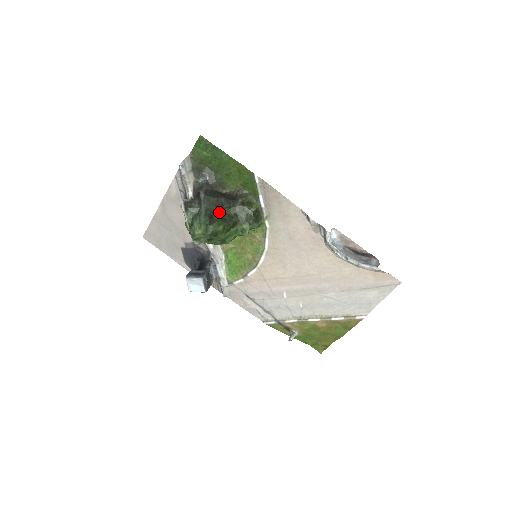
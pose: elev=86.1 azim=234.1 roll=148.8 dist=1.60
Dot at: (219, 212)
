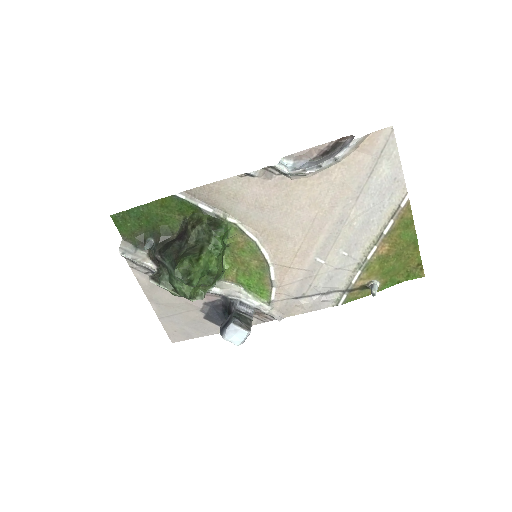
Dot at: (180, 254)
